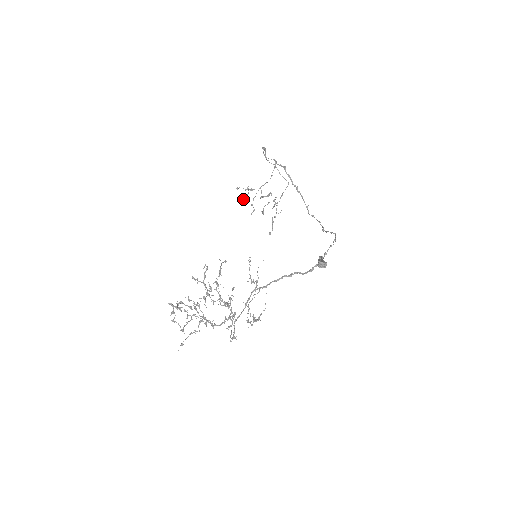
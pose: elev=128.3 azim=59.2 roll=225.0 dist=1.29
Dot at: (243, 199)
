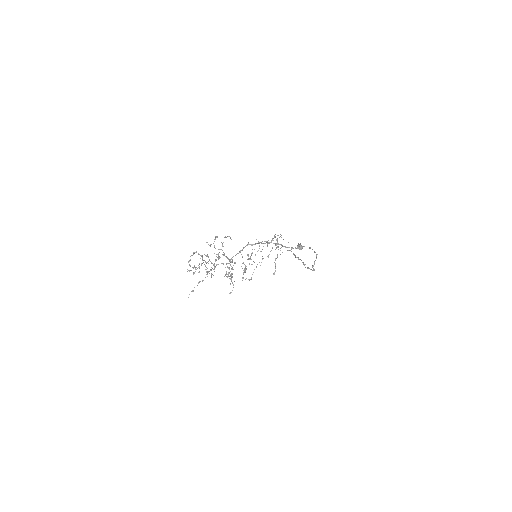
Dot at: occluded
